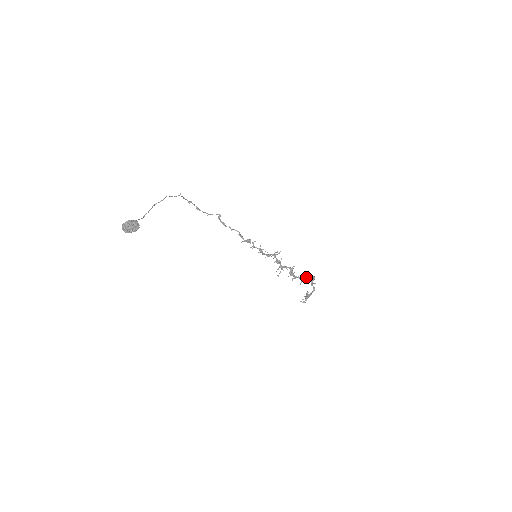
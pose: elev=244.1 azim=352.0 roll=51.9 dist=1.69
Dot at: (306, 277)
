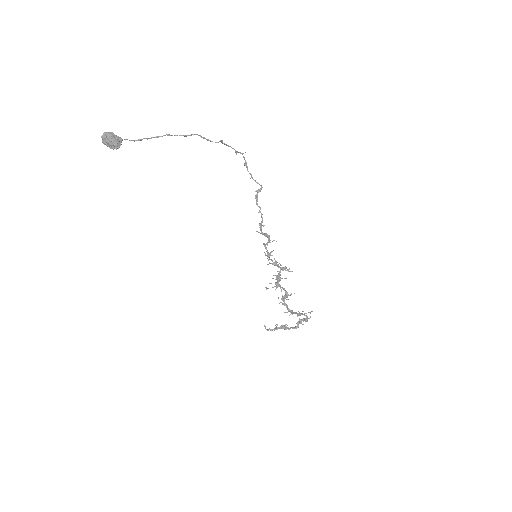
Dot at: (296, 313)
